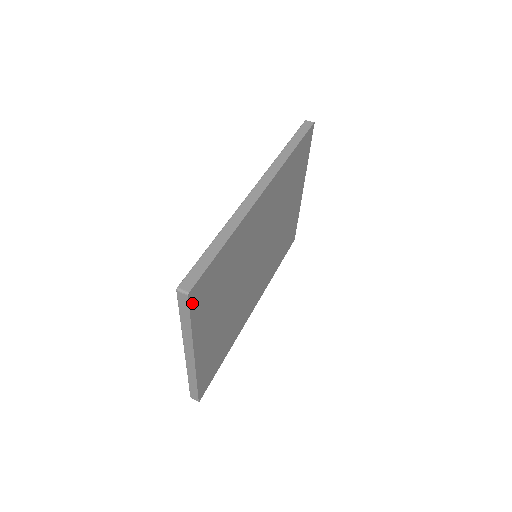
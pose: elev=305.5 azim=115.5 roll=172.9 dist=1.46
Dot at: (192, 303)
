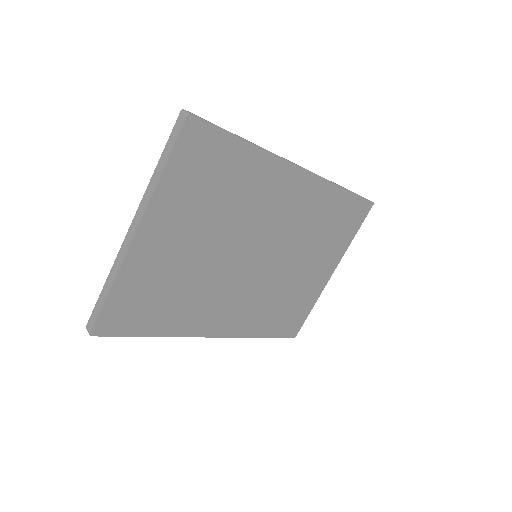
Dot at: (184, 137)
